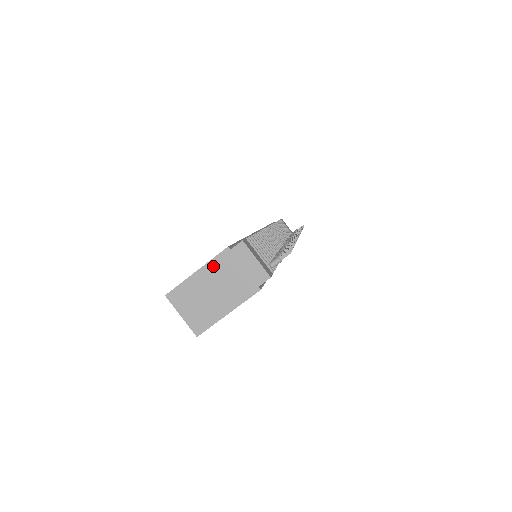
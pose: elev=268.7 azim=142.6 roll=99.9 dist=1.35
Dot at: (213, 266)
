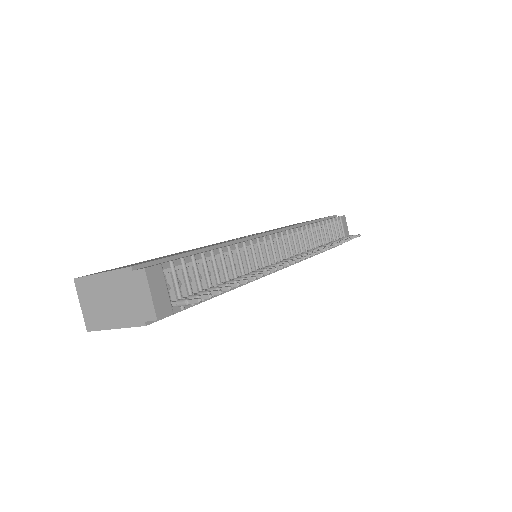
Dot at: (115, 277)
